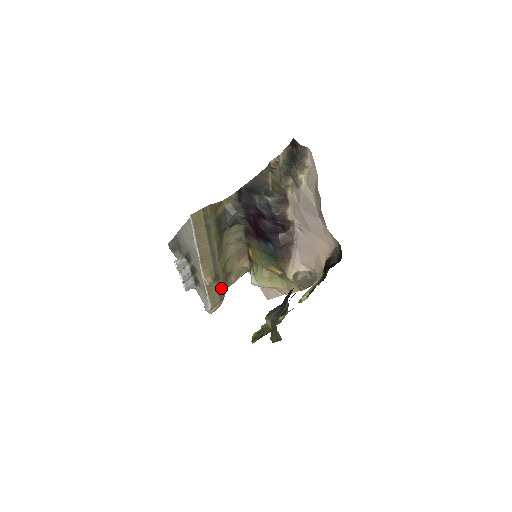
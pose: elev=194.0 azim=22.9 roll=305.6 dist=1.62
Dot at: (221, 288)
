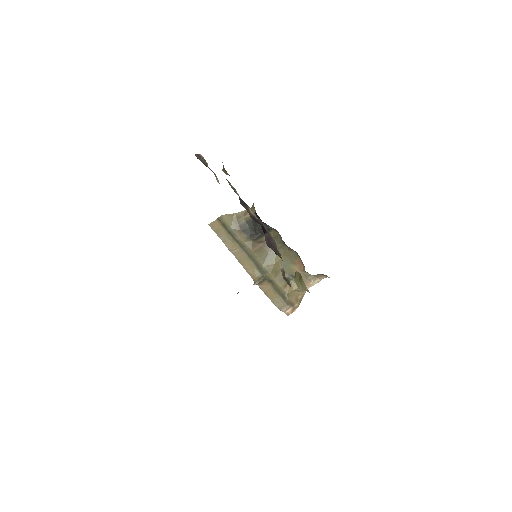
Dot at: (280, 290)
